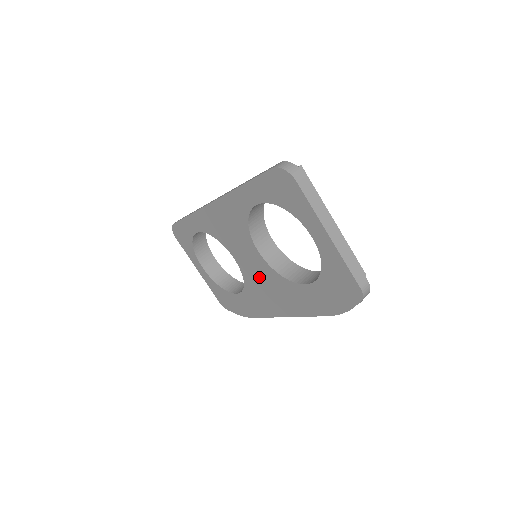
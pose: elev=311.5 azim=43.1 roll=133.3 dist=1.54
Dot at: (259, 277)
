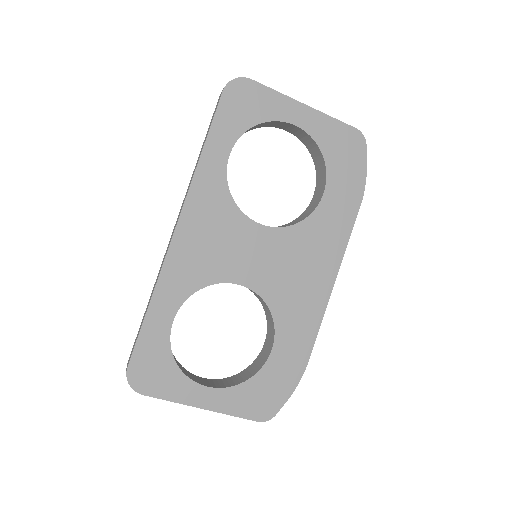
Dot at: (280, 266)
